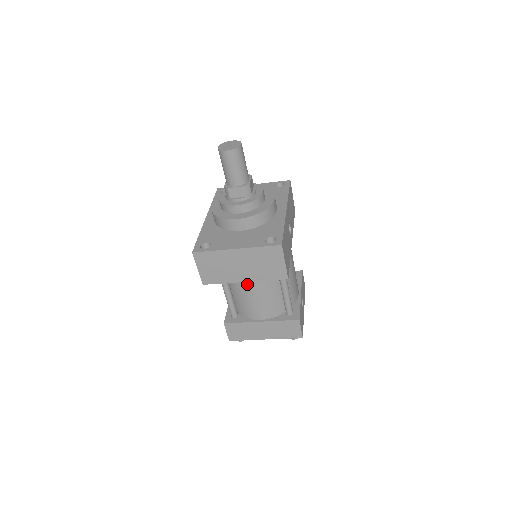
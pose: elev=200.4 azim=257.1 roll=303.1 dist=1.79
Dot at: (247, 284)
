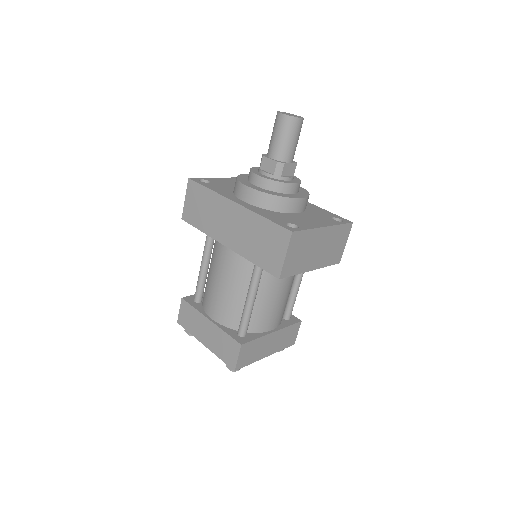
Dot at: (281, 282)
